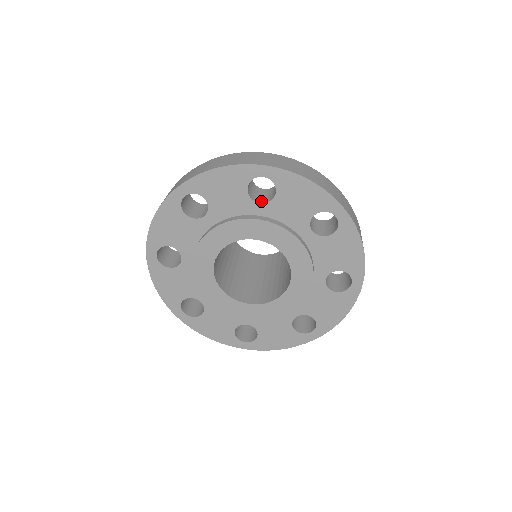
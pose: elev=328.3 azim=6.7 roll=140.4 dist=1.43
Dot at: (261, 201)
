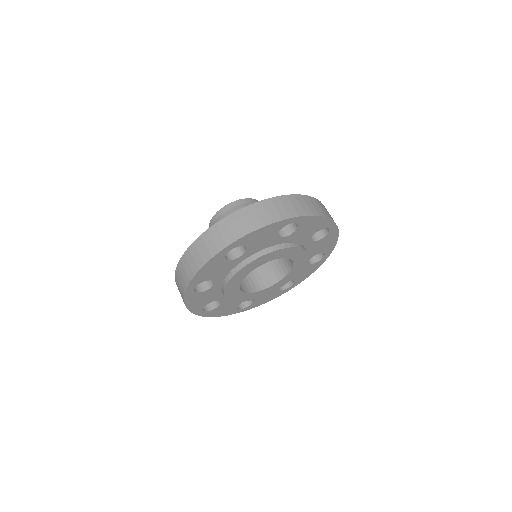
Dot at: (239, 253)
